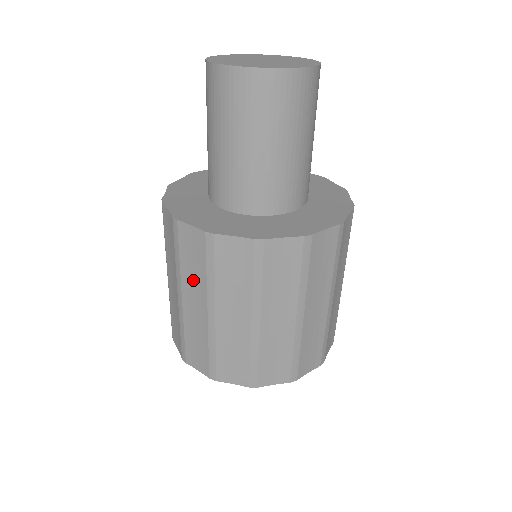
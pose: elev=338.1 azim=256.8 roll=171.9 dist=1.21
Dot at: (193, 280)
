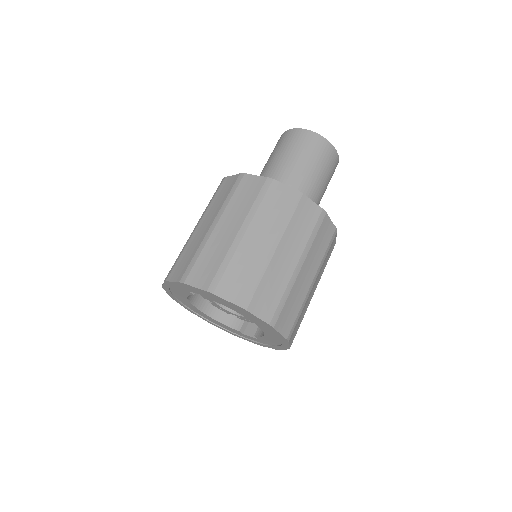
Dot at: (267, 220)
